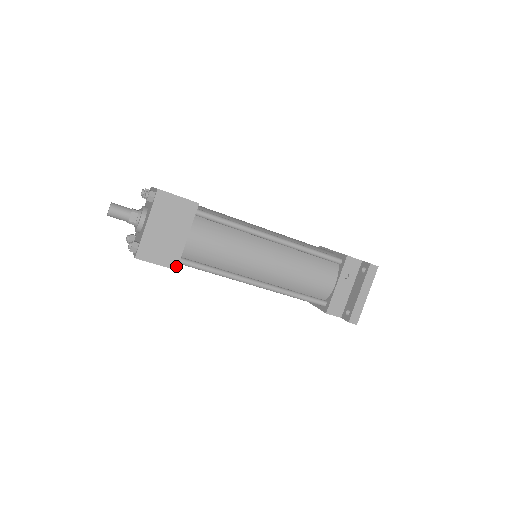
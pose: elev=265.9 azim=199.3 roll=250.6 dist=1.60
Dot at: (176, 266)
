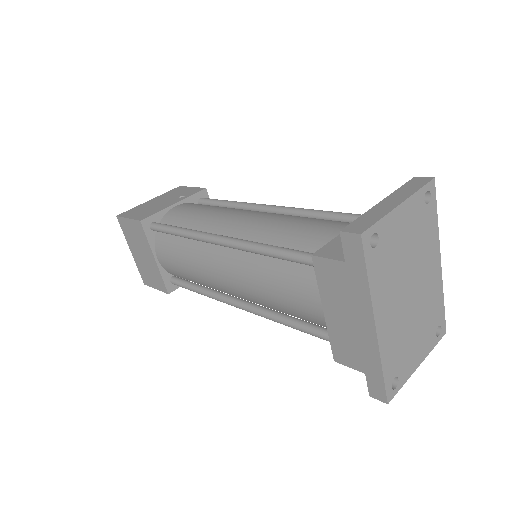
Dot at: (143, 219)
